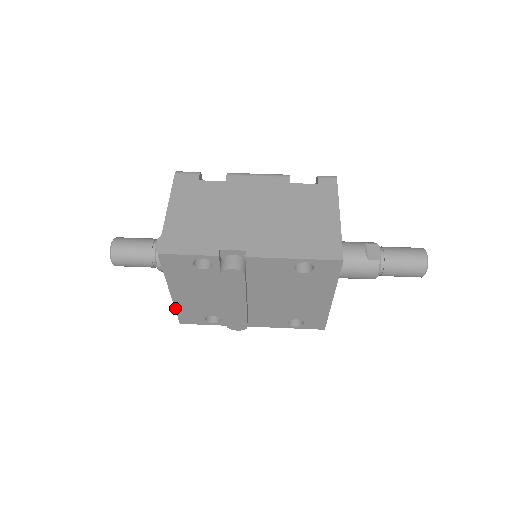
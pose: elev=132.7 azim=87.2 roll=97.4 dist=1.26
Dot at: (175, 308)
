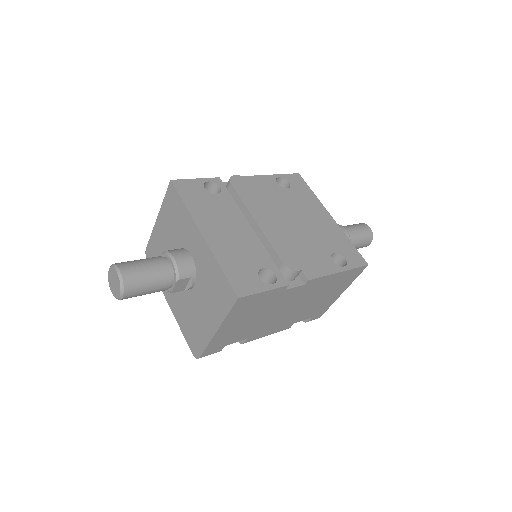
Dot at: (218, 263)
